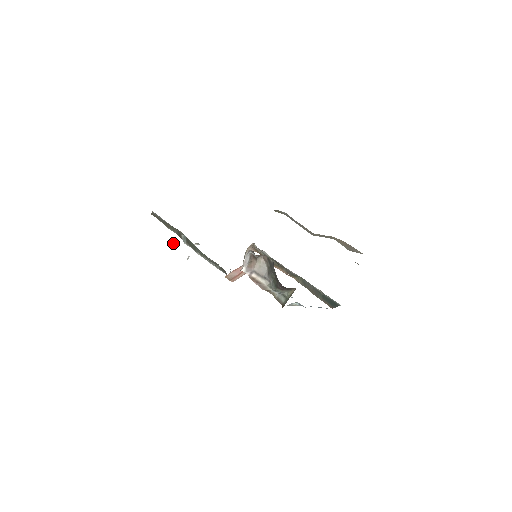
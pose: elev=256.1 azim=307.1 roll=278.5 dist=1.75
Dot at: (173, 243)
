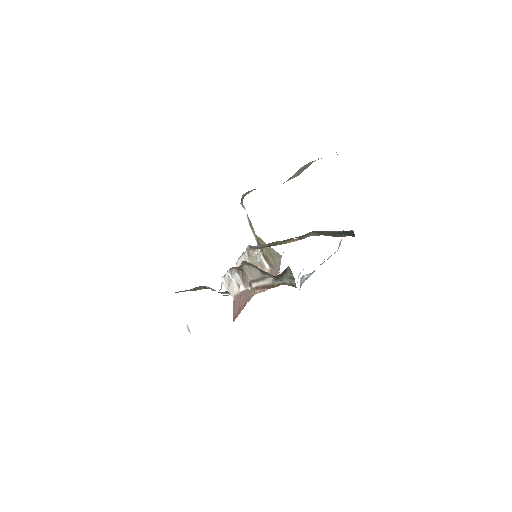
Dot at: occluded
